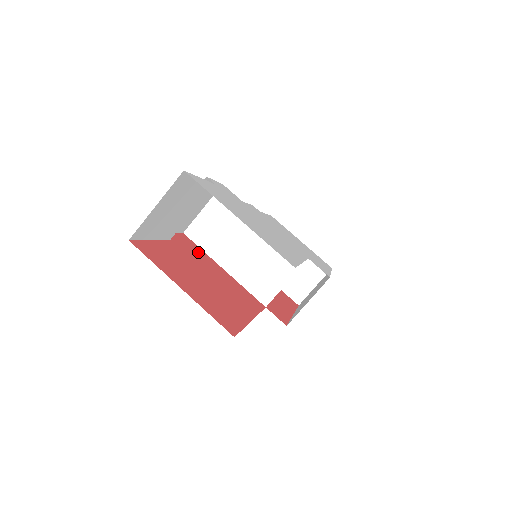
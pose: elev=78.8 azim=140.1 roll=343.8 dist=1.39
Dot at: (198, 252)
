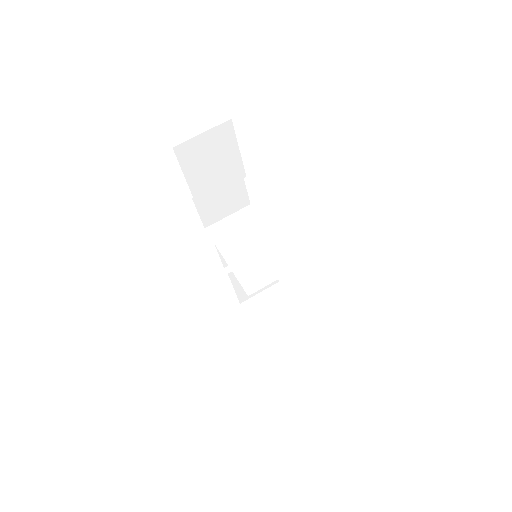
Dot at: occluded
